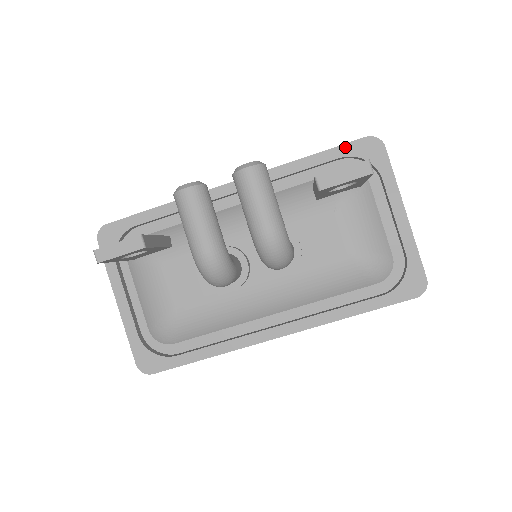
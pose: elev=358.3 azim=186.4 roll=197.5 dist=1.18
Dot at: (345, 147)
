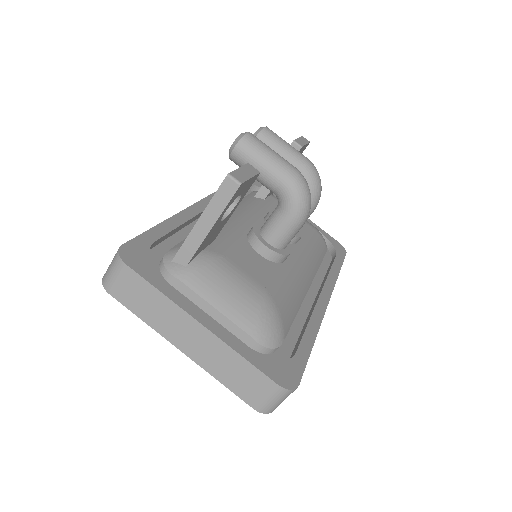
Dot at: occluded
